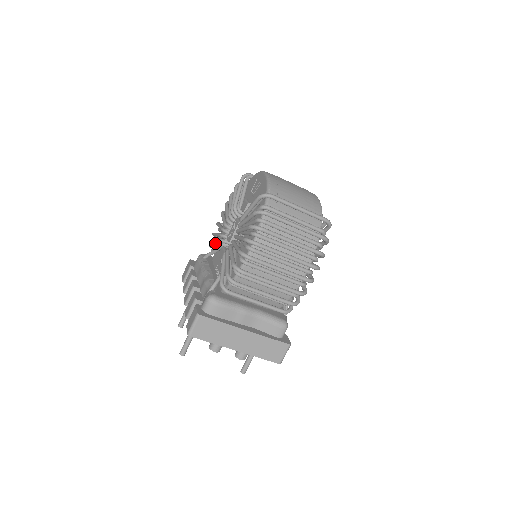
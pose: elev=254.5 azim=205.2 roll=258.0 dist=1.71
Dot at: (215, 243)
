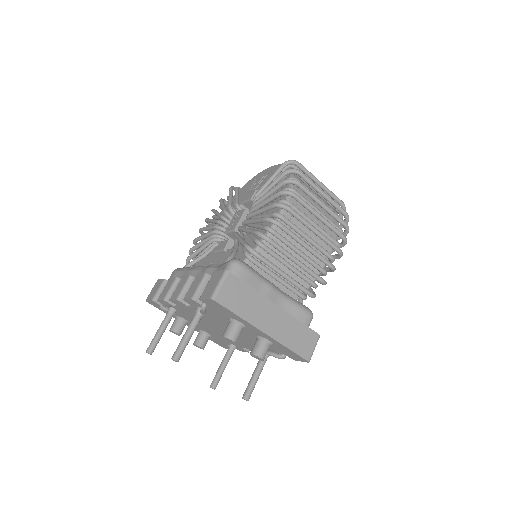
Dot at: (203, 247)
